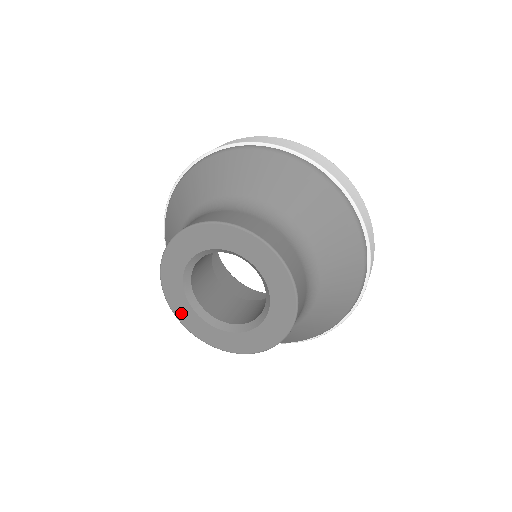
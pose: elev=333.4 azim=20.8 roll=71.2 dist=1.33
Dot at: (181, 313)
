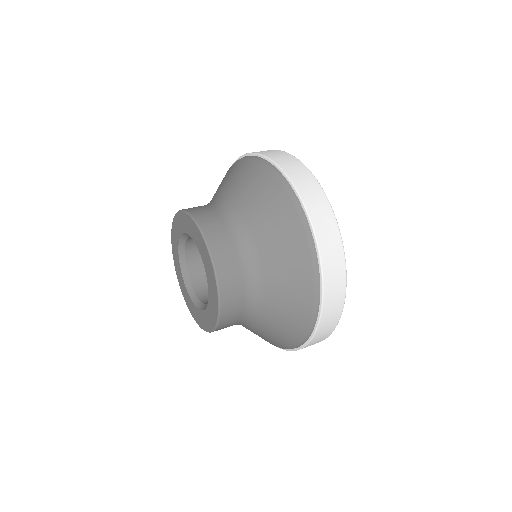
Dot at: (185, 295)
